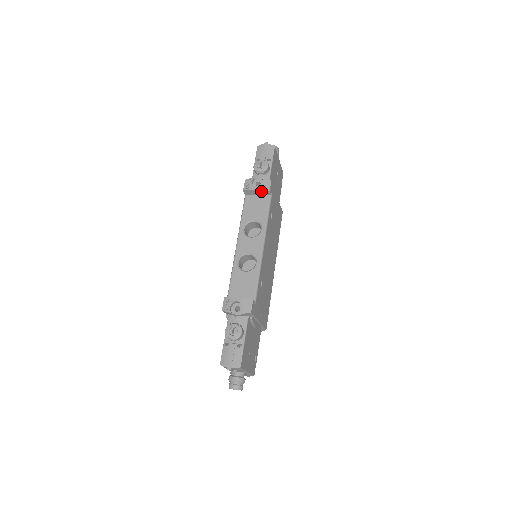
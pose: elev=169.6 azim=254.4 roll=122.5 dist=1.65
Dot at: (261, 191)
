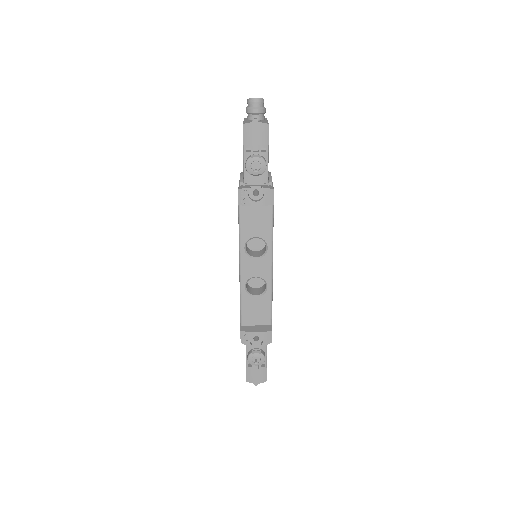
Dot at: (262, 205)
